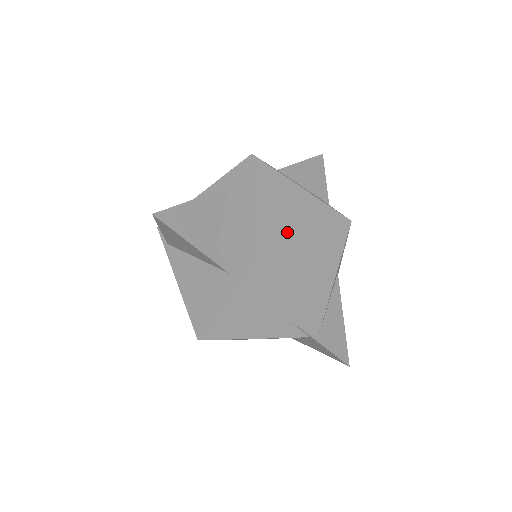
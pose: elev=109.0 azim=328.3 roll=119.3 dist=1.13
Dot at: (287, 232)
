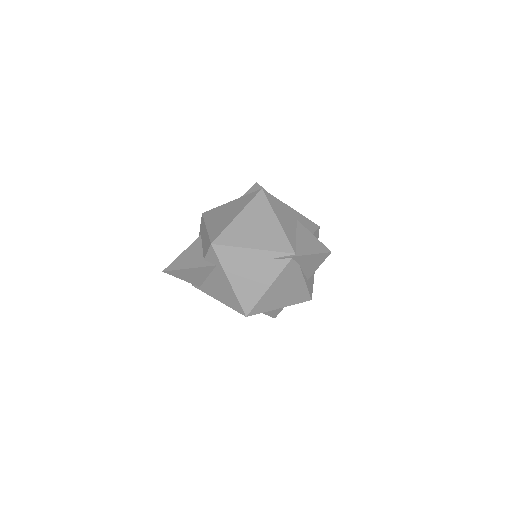
Dot at: (226, 222)
